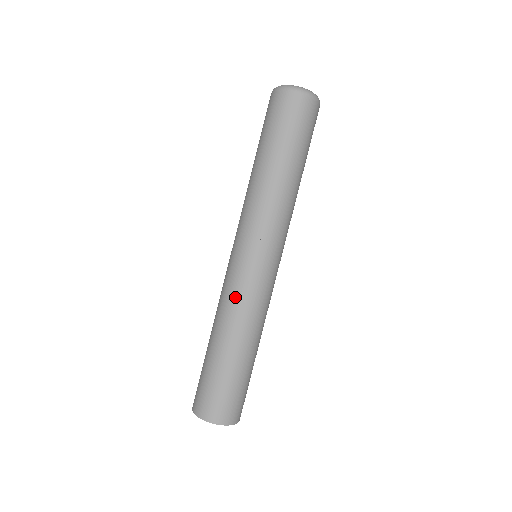
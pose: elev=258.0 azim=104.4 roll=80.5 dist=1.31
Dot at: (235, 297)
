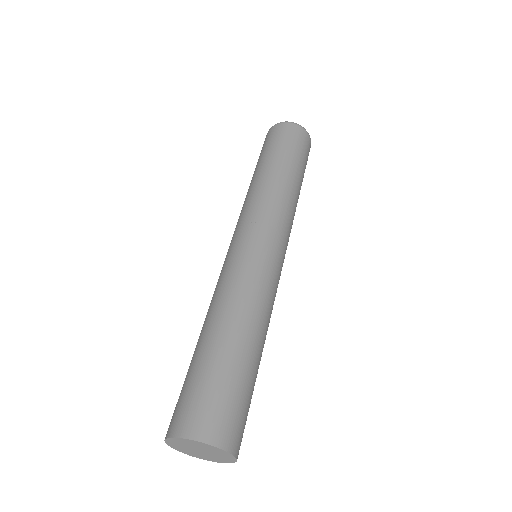
Dot at: (234, 278)
